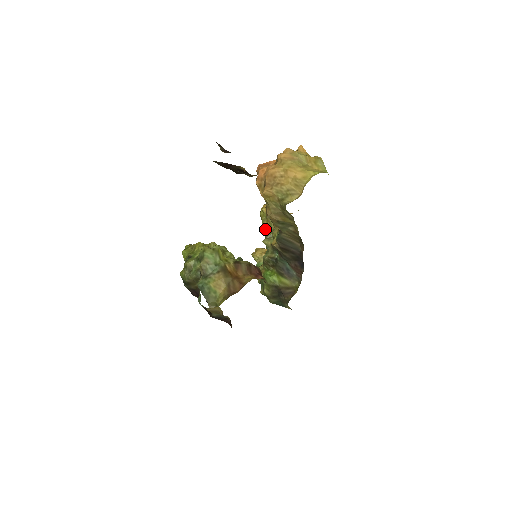
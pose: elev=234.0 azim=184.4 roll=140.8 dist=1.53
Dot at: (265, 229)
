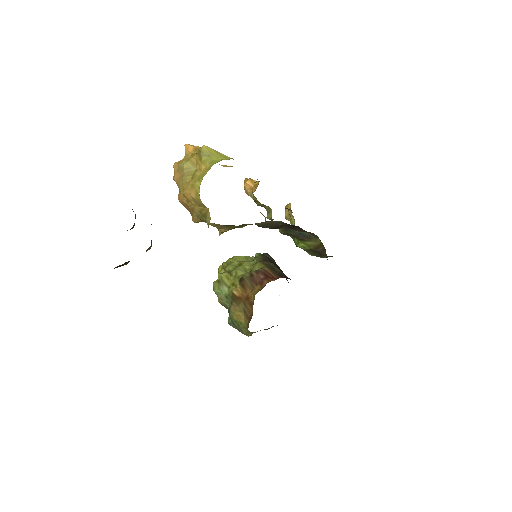
Dot at: occluded
